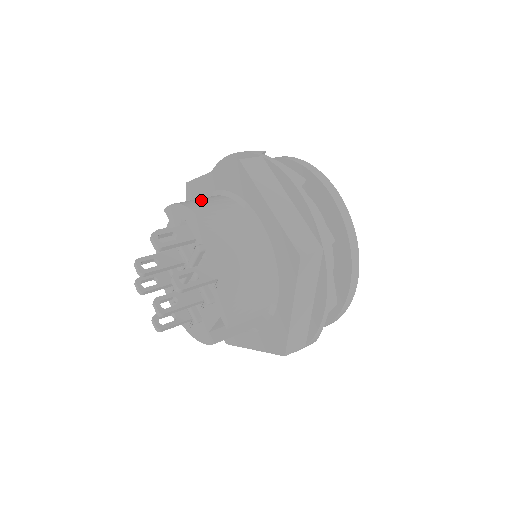
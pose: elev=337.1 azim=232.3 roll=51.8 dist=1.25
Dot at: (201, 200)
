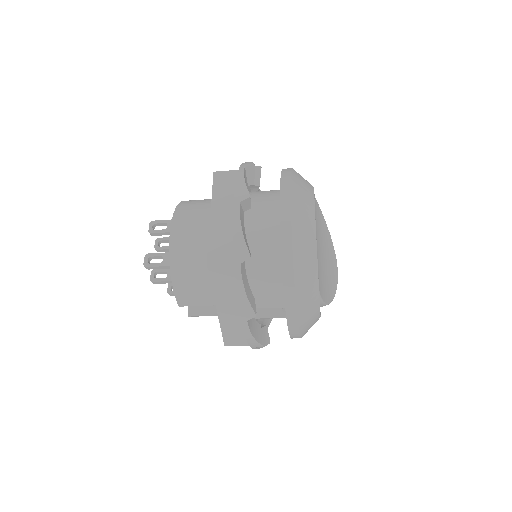
Dot at: (197, 201)
